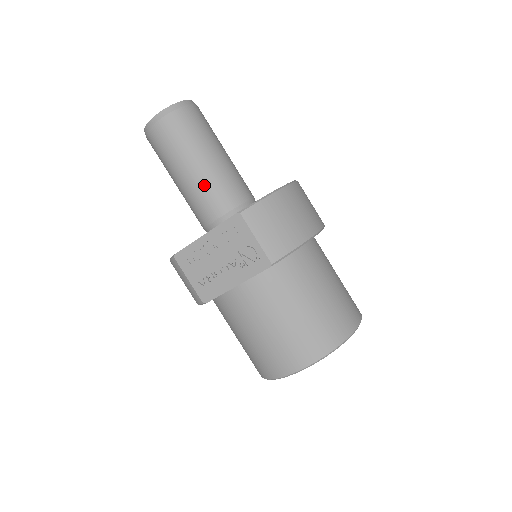
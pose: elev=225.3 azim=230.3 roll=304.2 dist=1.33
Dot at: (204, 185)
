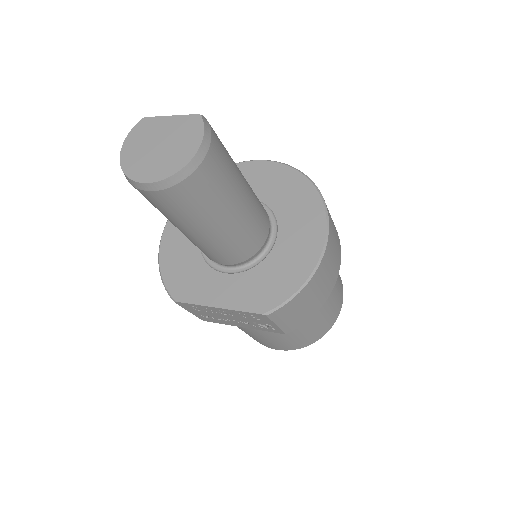
Dot at: (216, 246)
